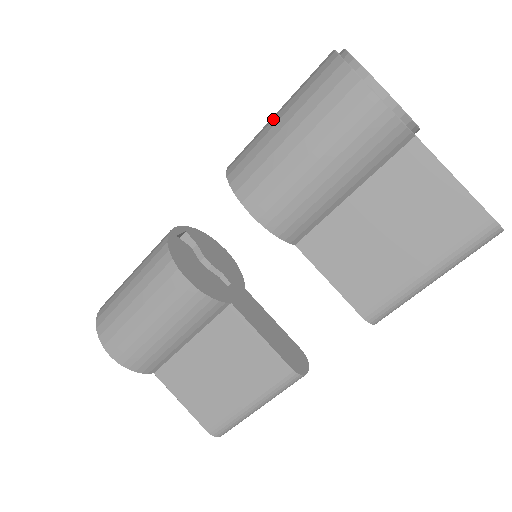
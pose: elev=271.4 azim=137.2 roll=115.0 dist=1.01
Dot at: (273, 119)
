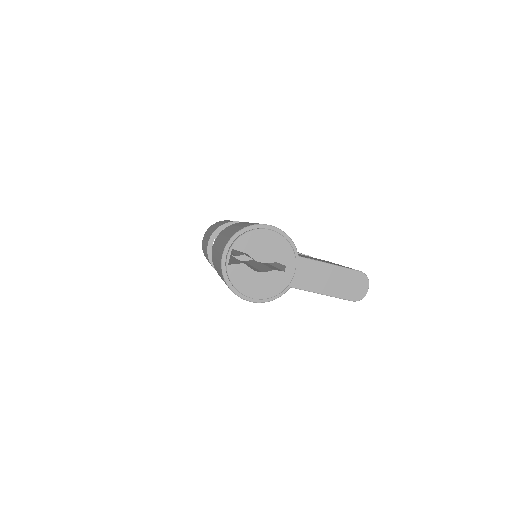
Dot at: (216, 267)
